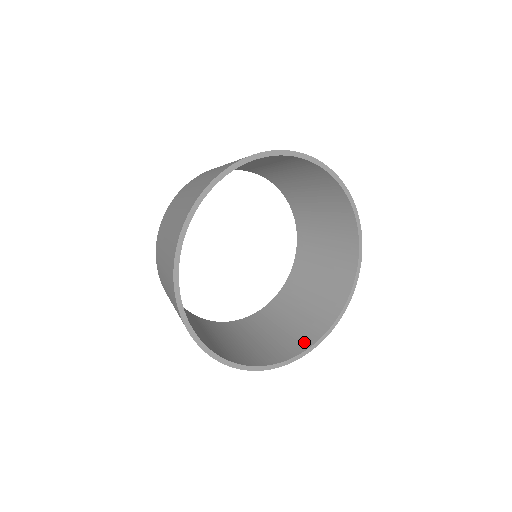
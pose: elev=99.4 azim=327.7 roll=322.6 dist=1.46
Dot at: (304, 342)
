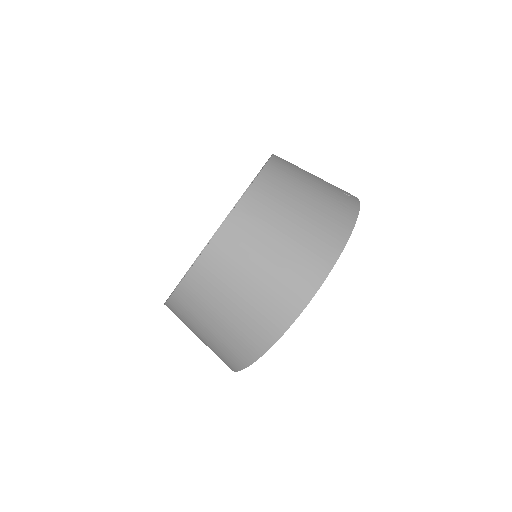
Dot at: occluded
